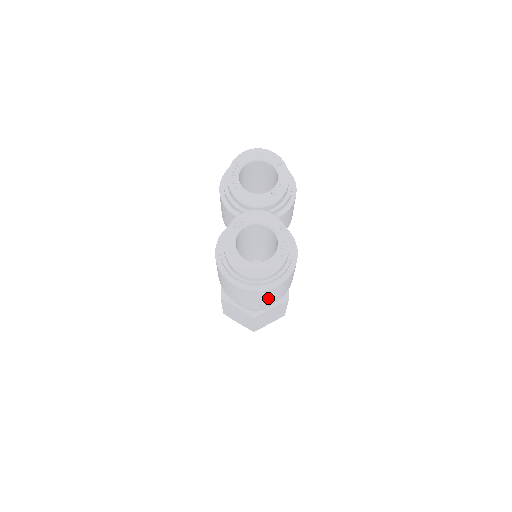
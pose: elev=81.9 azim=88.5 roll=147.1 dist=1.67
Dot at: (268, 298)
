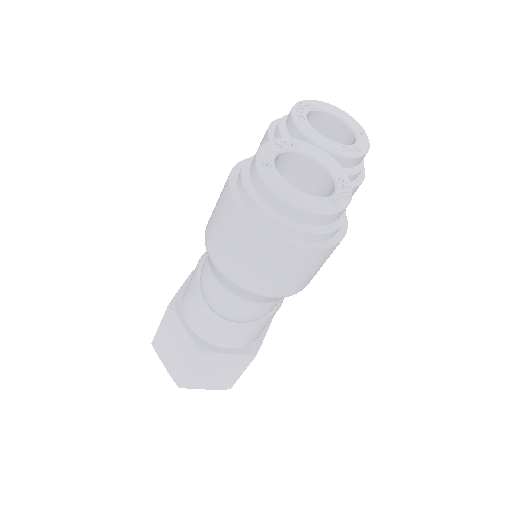
Dot at: (273, 273)
